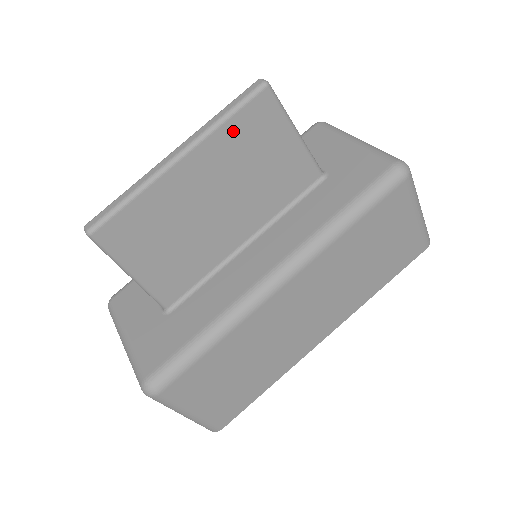
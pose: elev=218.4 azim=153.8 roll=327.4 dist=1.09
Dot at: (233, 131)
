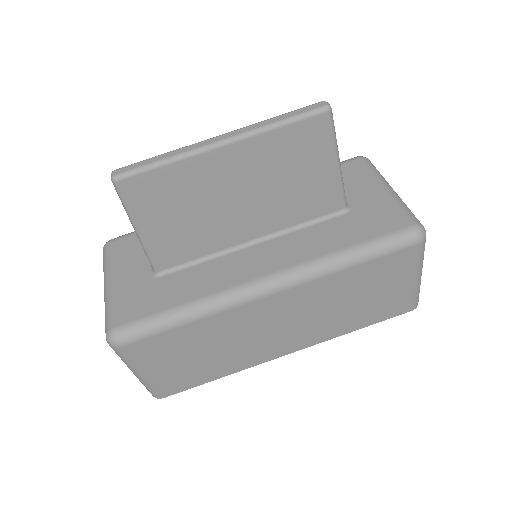
Dot at: (281, 139)
